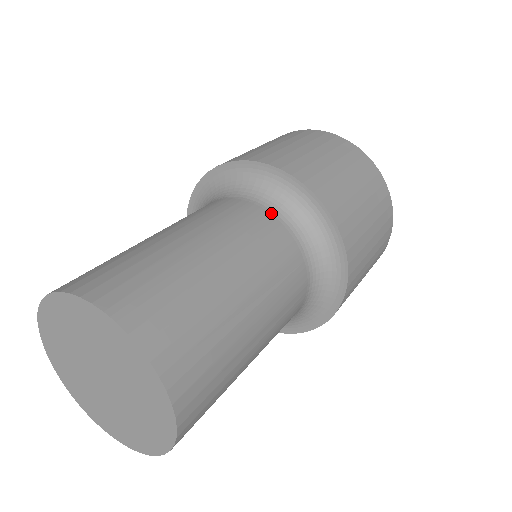
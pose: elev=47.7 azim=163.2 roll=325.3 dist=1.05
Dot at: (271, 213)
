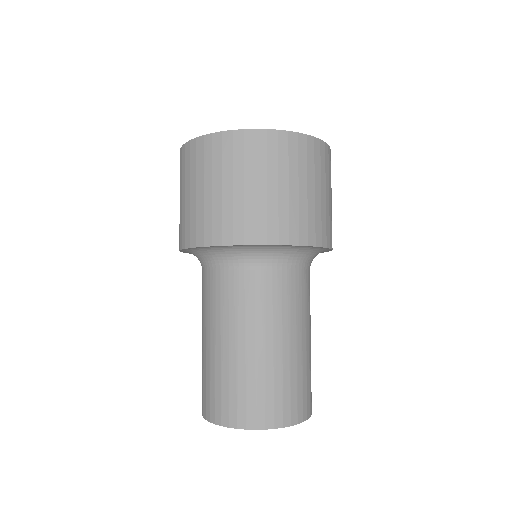
Dot at: occluded
